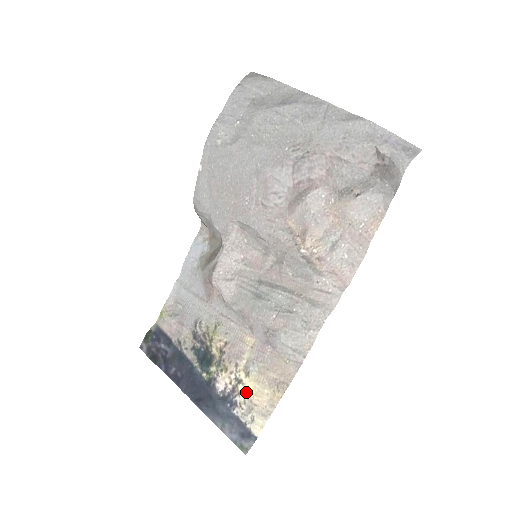
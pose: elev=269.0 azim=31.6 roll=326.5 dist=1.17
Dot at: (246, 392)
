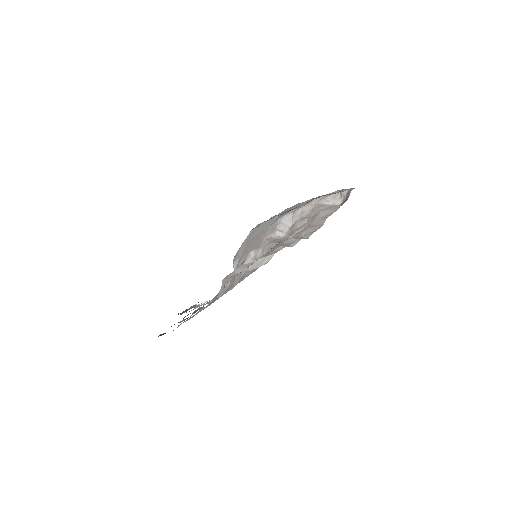
Dot at: occluded
